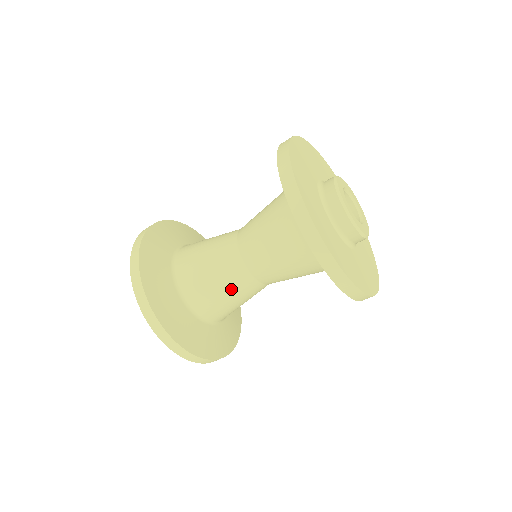
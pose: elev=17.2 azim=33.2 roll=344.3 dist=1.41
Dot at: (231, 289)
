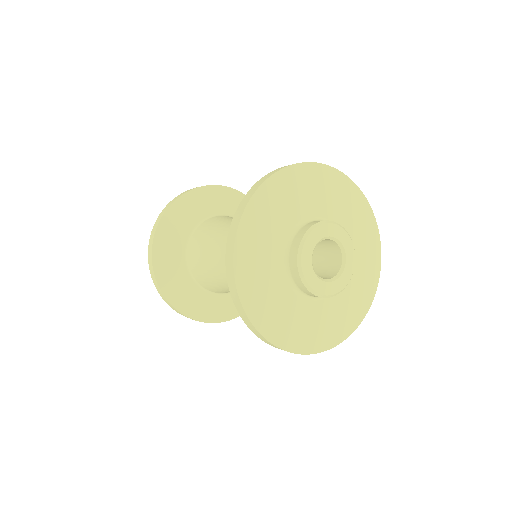
Dot at: (220, 277)
